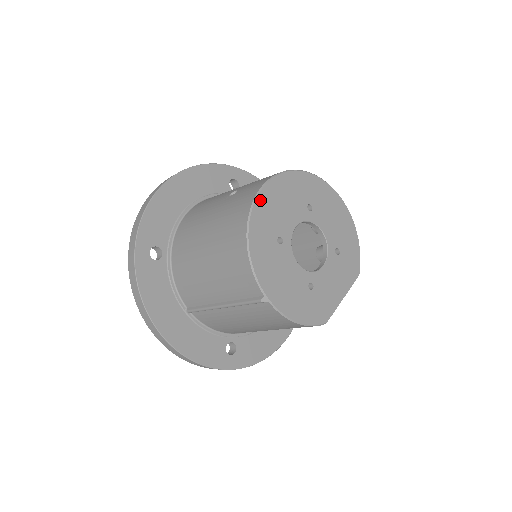
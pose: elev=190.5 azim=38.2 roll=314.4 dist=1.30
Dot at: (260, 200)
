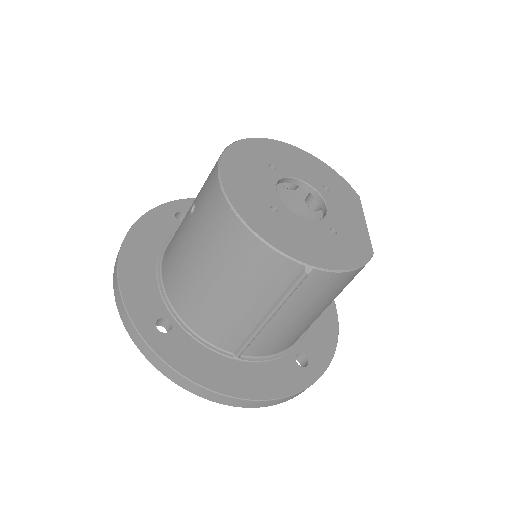
Dot at: (227, 185)
